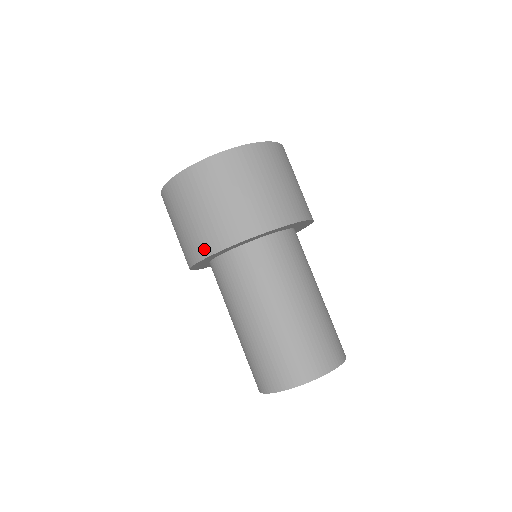
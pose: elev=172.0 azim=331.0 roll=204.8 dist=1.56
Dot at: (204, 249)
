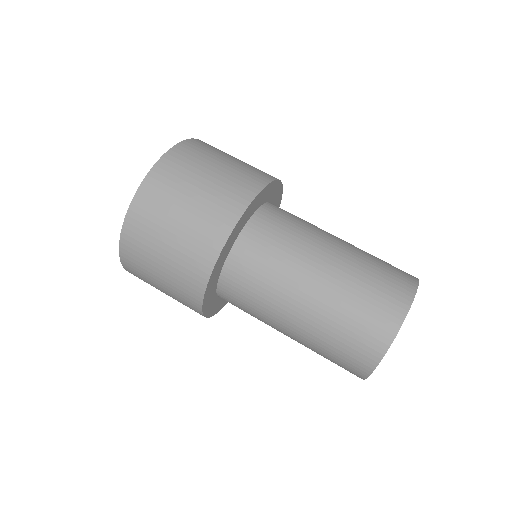
Dot at: (236, 205)
